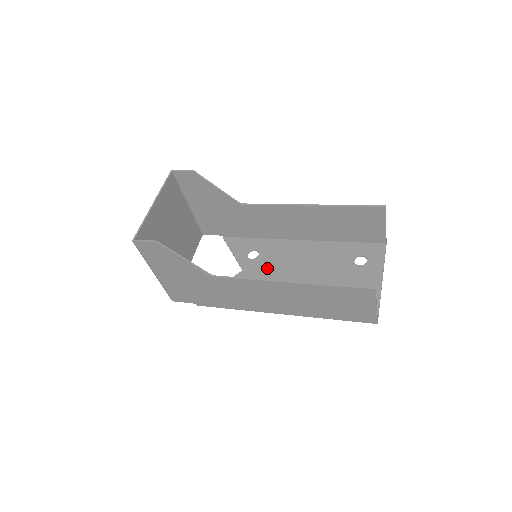
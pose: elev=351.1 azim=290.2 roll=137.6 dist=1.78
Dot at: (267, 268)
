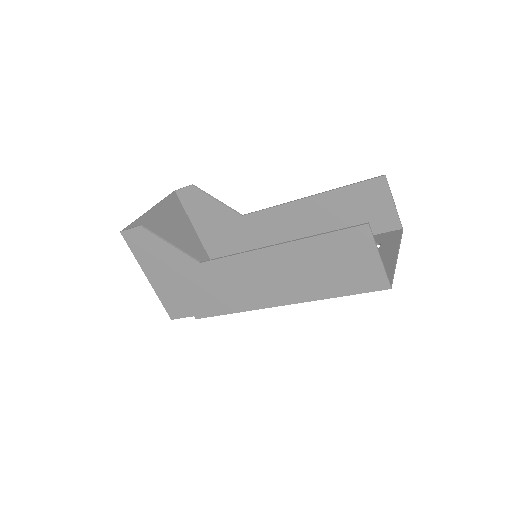
Dot at: occluded
